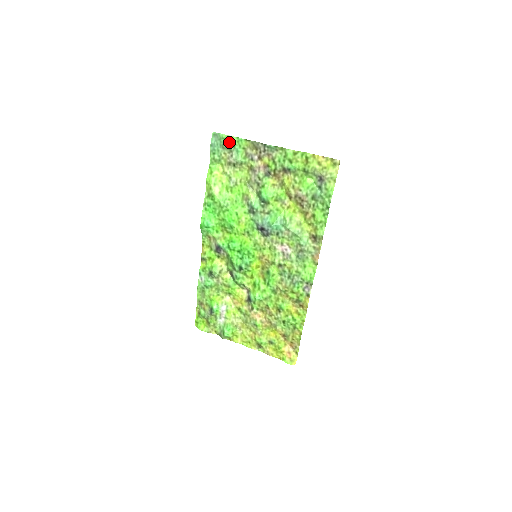
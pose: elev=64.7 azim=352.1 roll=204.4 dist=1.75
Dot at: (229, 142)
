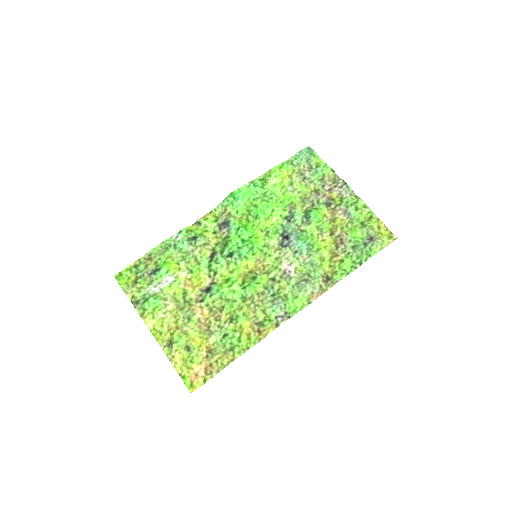
Dot at: (316, 161)
